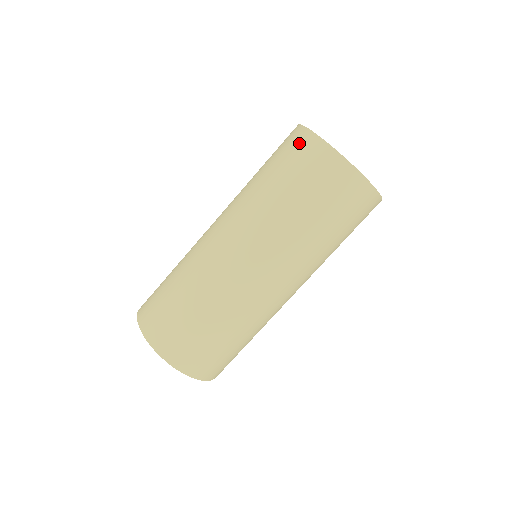
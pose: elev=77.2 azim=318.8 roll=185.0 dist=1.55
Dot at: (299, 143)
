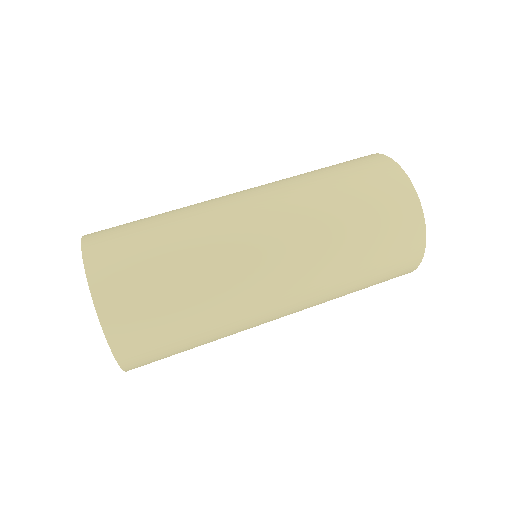
Dot at: occluded
